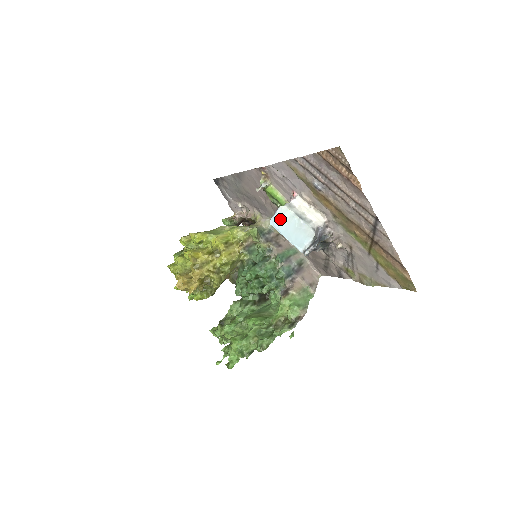
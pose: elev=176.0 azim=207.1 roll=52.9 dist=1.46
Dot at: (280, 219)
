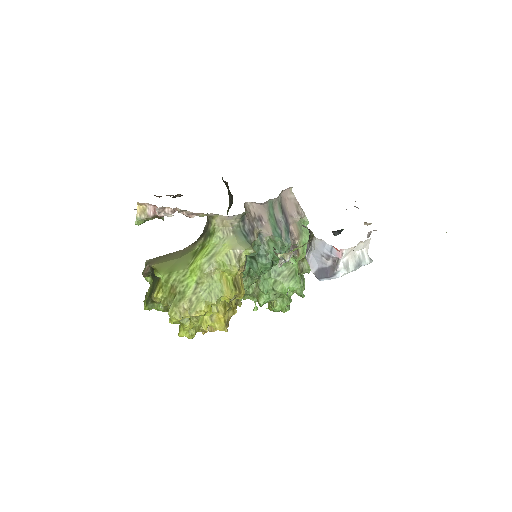
Dot at: occluded
